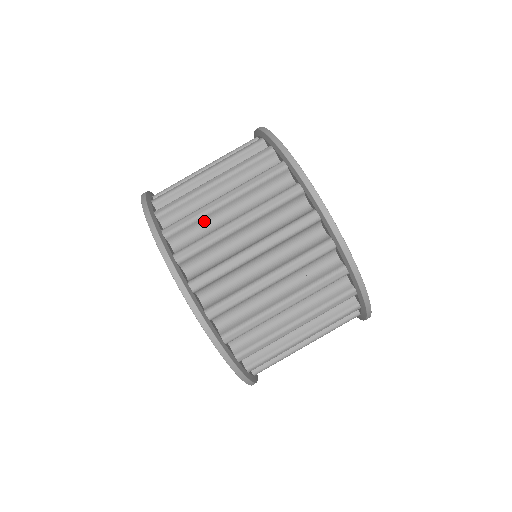
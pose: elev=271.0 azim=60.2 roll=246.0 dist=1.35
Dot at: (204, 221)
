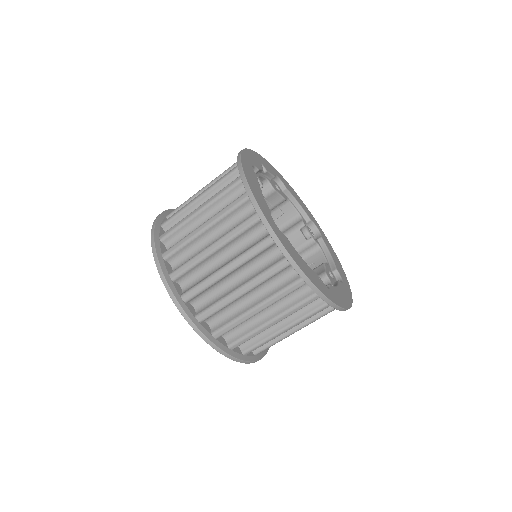
Dot at: (200, 265)
